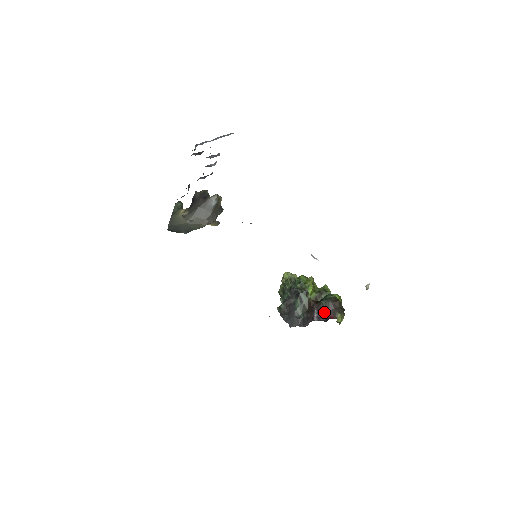
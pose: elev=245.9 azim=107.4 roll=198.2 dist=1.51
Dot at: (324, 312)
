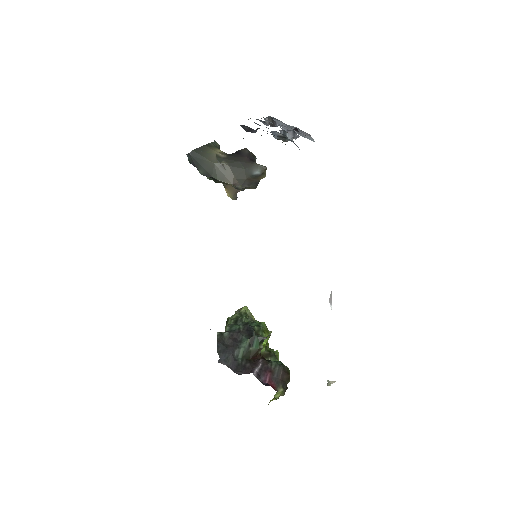
Dot at: (268, 374)
